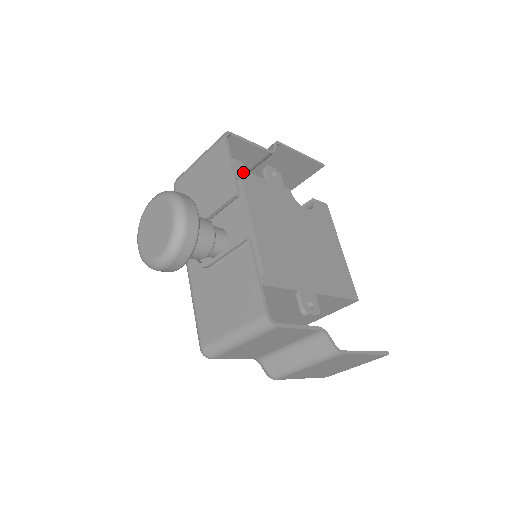
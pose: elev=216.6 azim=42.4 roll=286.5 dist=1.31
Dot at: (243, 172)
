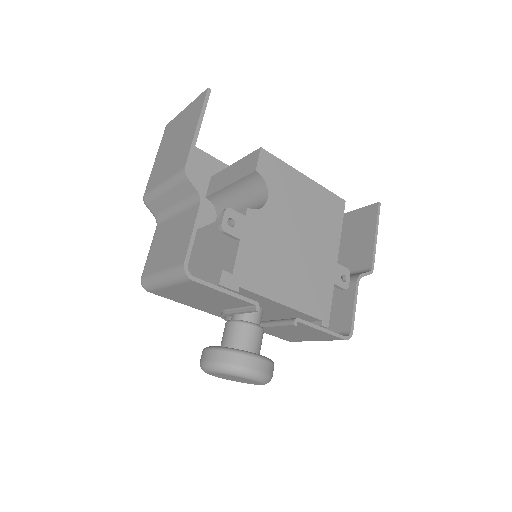
Dot at: (233, 279)
